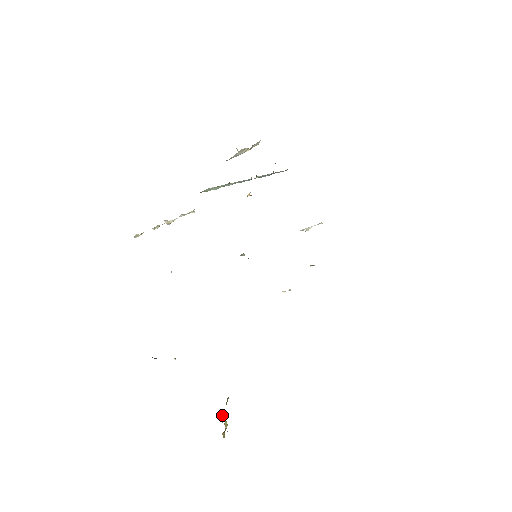
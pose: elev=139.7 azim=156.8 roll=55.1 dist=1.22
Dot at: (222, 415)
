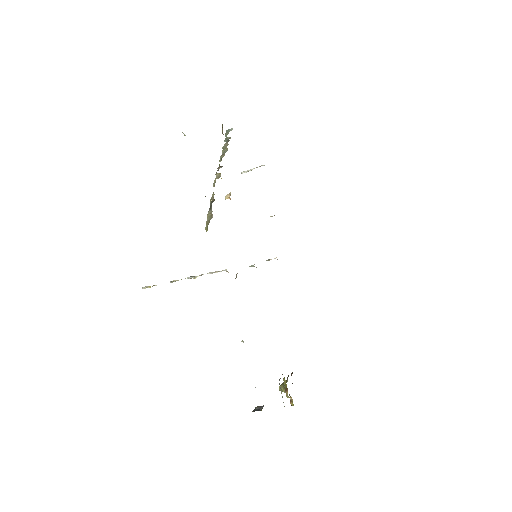
Dot at: (284, 391)
